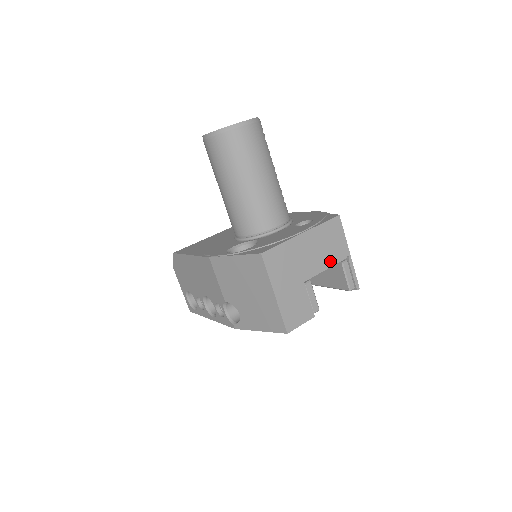
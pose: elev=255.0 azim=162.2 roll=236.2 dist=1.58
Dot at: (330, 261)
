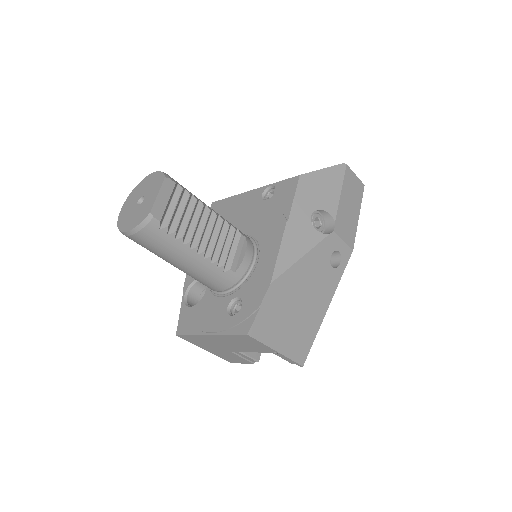
Dot at: (253, 350)
